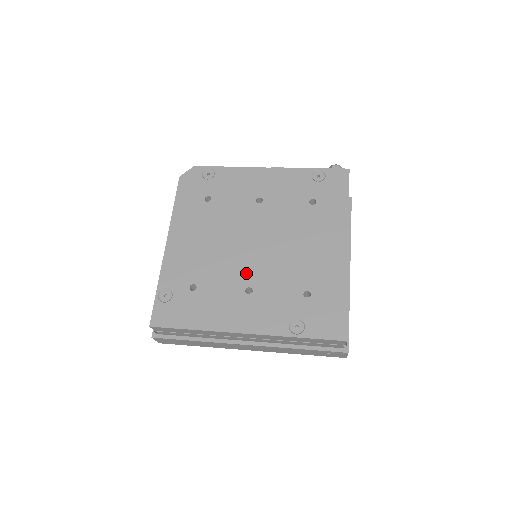
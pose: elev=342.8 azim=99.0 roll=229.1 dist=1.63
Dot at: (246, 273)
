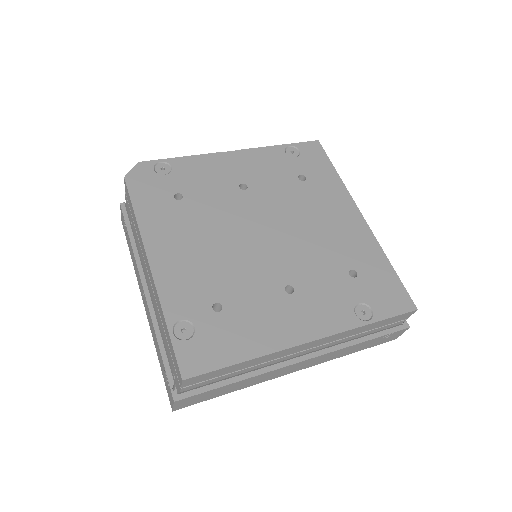
Dot at: (274, 270)
